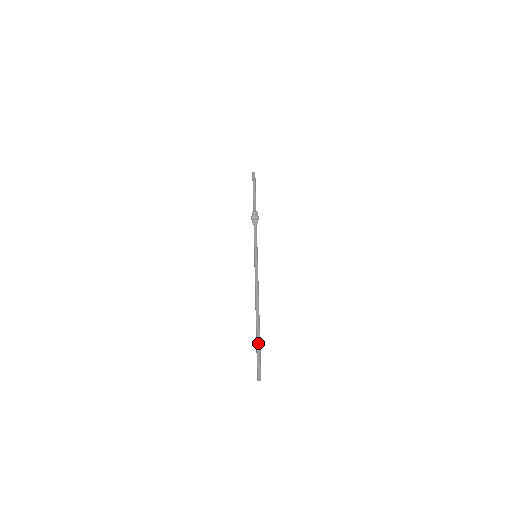
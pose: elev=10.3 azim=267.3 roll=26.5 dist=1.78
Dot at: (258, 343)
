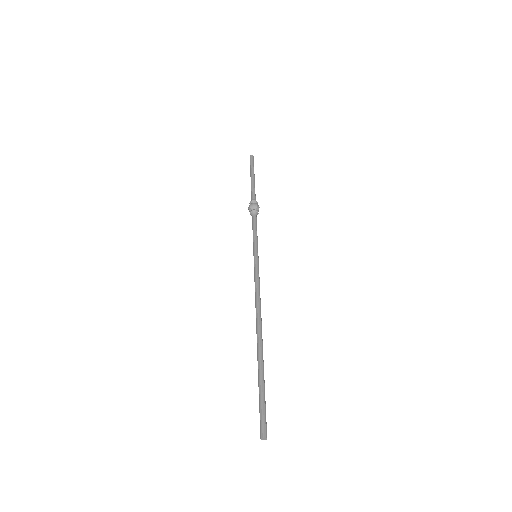
Dot at: (260, 379)
